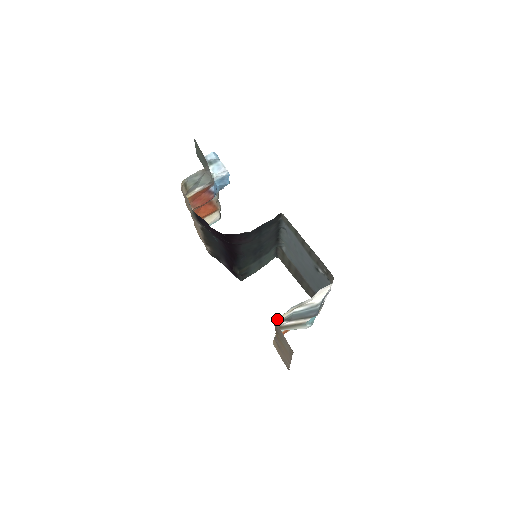
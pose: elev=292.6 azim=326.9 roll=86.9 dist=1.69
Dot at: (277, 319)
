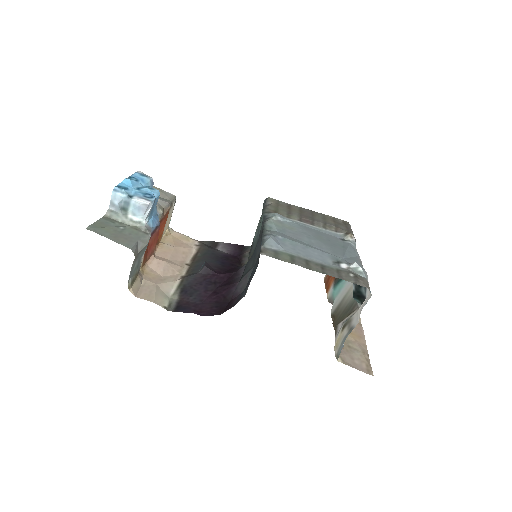
Dot at: (335, 347)
